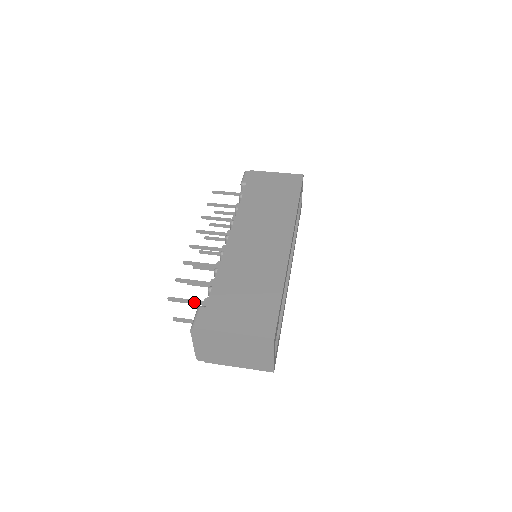
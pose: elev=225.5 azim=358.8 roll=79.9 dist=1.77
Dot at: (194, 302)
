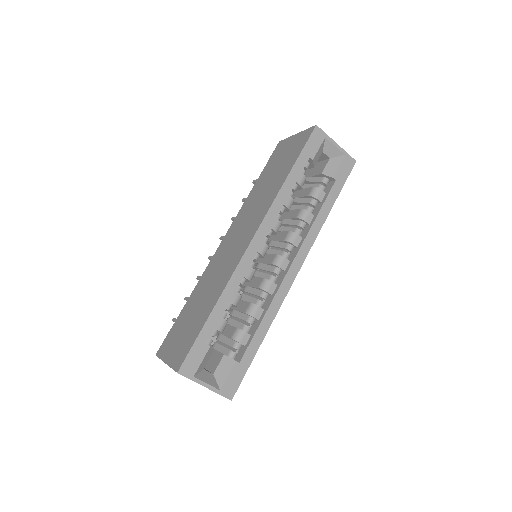
Dot at: occluded
